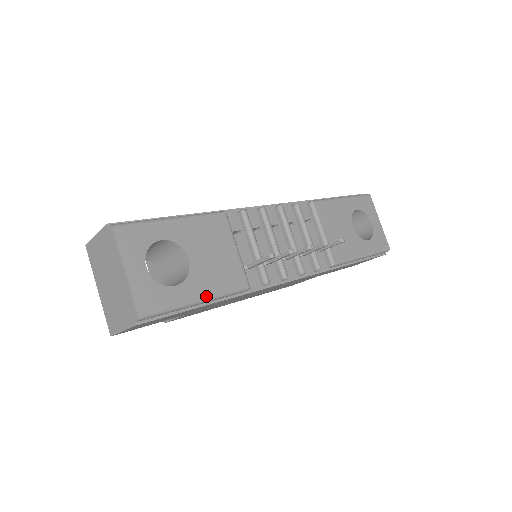
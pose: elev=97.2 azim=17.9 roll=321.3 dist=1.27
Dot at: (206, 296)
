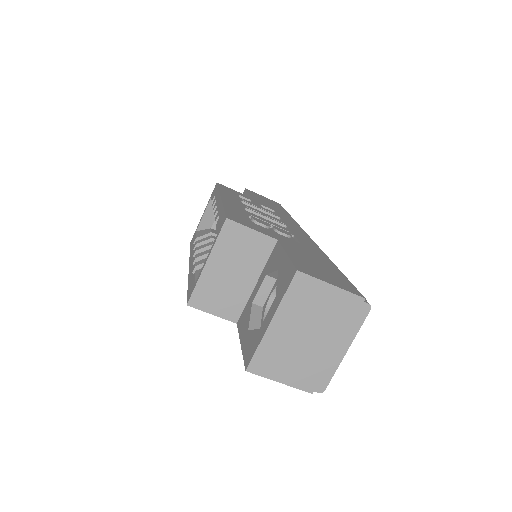
Dot at: occluded
